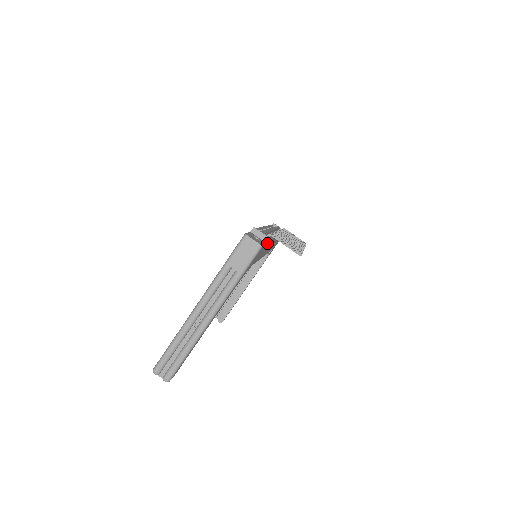
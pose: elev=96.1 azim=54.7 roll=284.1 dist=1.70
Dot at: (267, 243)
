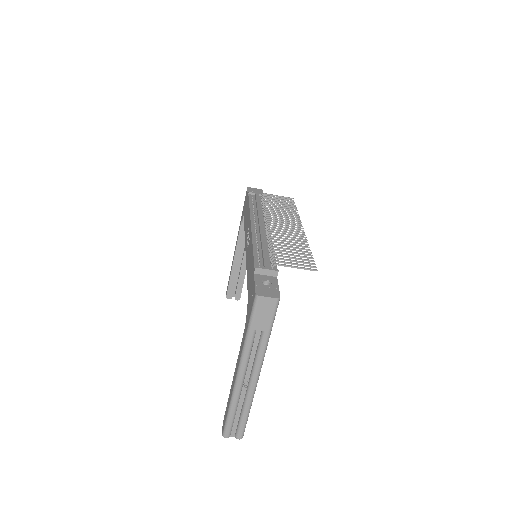
Dot at: (276, 274)
